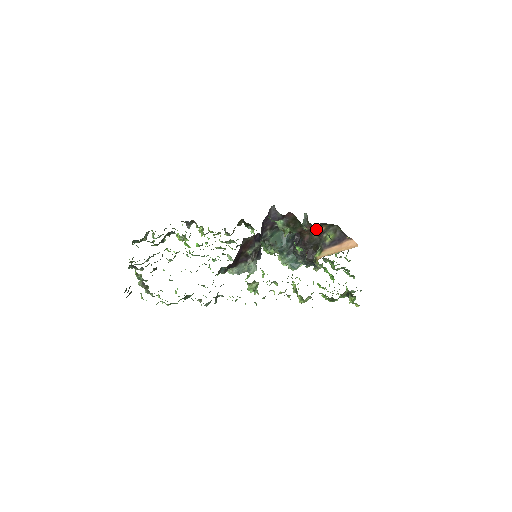
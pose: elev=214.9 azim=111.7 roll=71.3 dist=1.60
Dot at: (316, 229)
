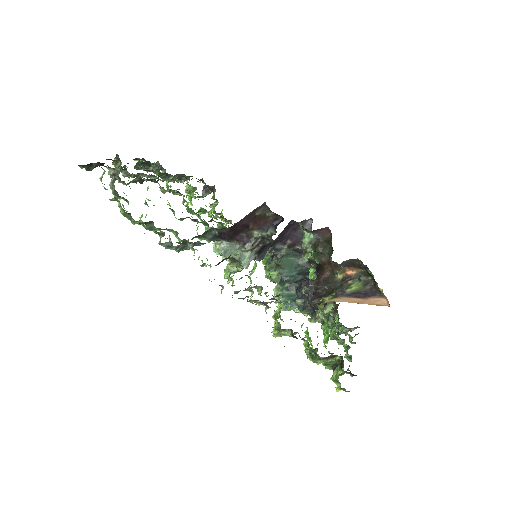
Dot at: (347, 264)
